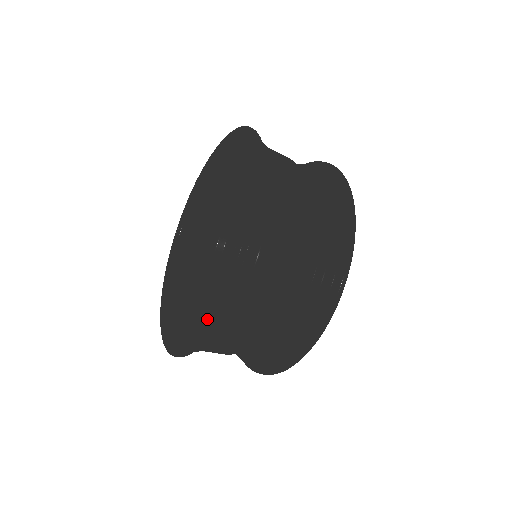
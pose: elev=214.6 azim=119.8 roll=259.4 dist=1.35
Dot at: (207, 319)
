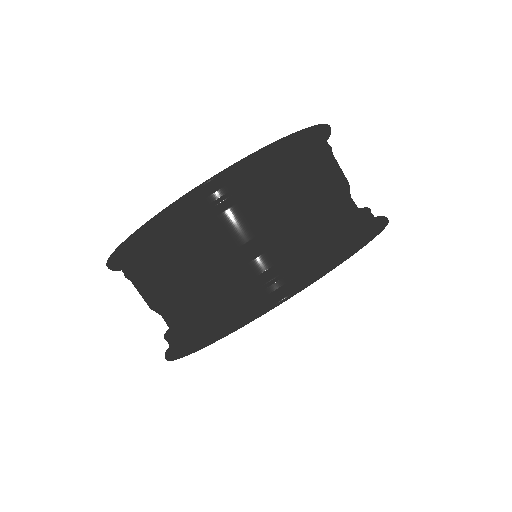
Dot at: occluded
